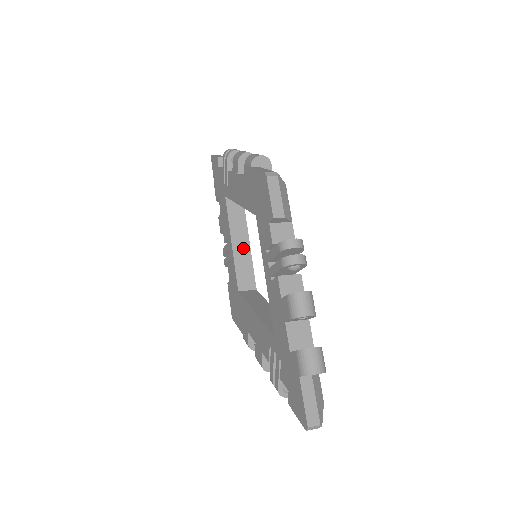
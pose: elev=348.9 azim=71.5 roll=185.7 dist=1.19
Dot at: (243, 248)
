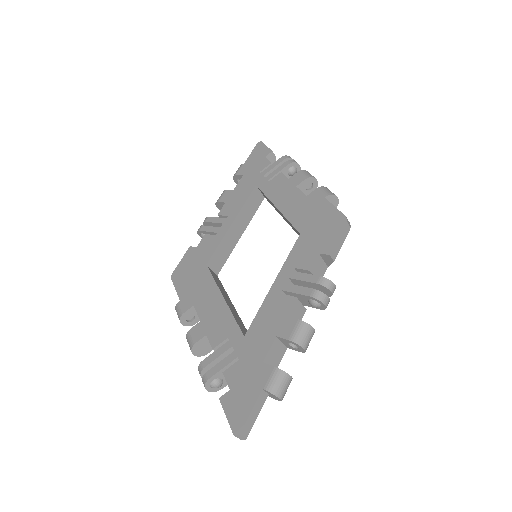
Dot at: (235, 235)
